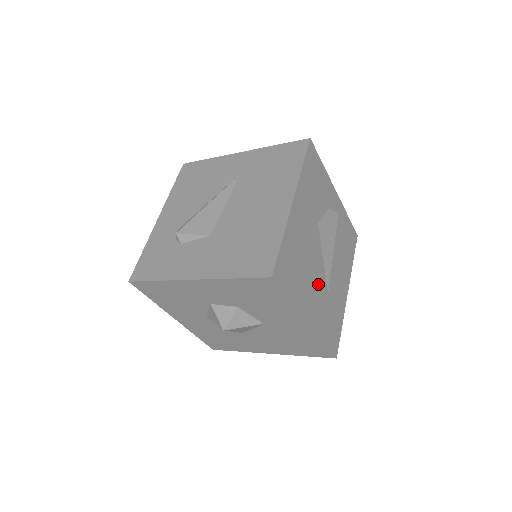
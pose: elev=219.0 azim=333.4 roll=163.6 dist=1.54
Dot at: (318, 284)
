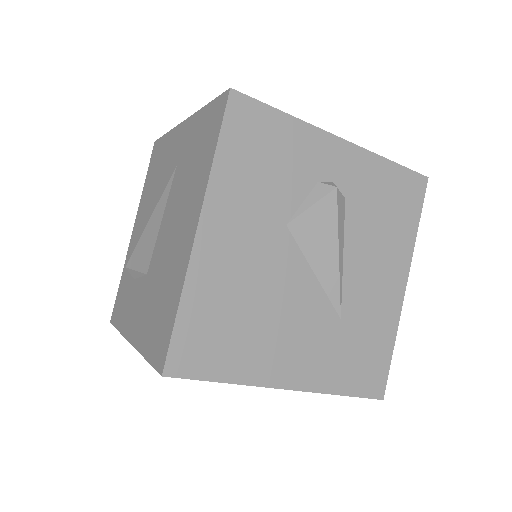
Dot at: (306, 320)
